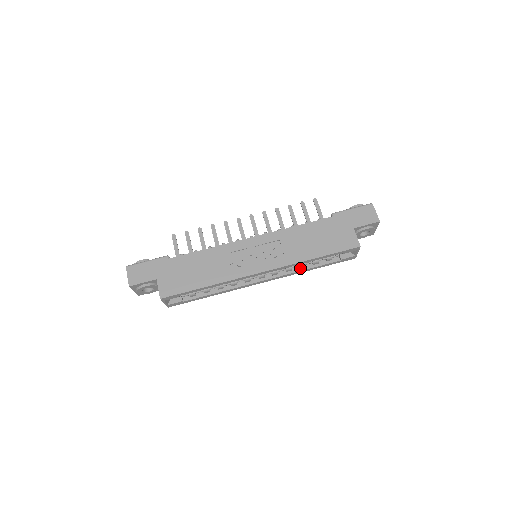
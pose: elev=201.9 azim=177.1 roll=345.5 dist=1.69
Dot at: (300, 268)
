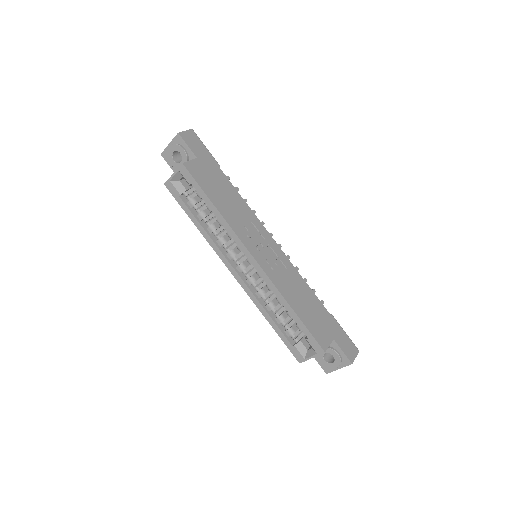
Dot at: (266, 306)
